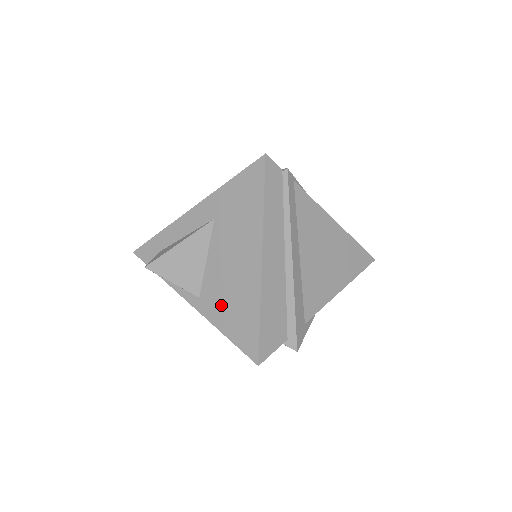
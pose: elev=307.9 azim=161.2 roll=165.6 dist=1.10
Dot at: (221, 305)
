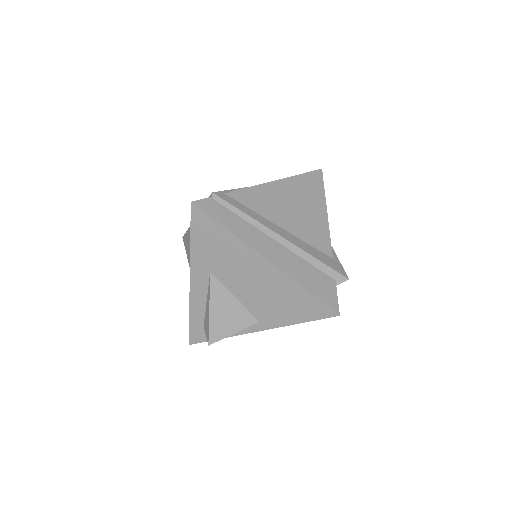
Dot at: (277, 311)
